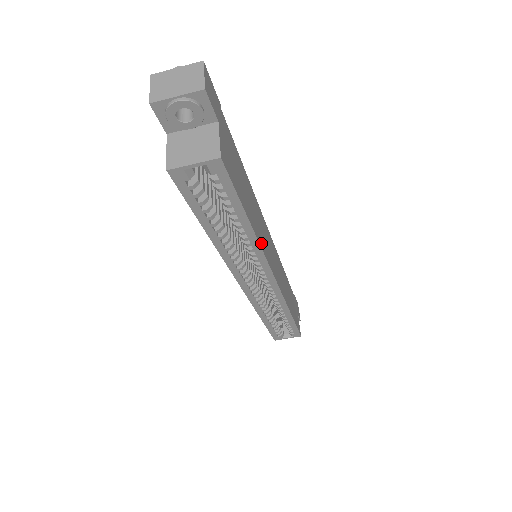
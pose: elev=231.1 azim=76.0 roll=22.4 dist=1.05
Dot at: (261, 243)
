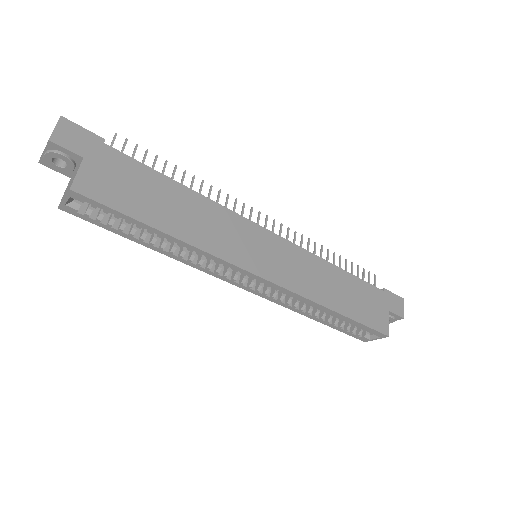
Dot at: (207, 246)
